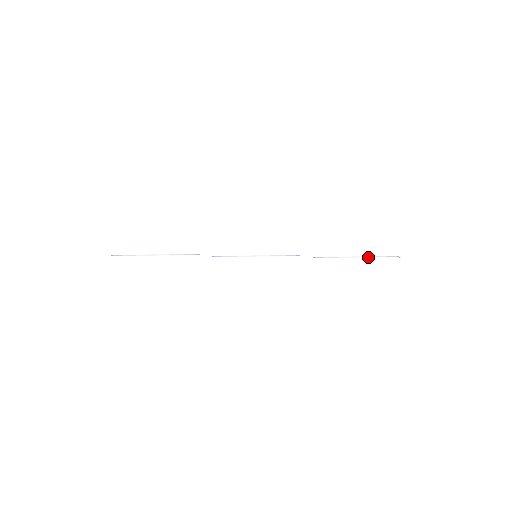
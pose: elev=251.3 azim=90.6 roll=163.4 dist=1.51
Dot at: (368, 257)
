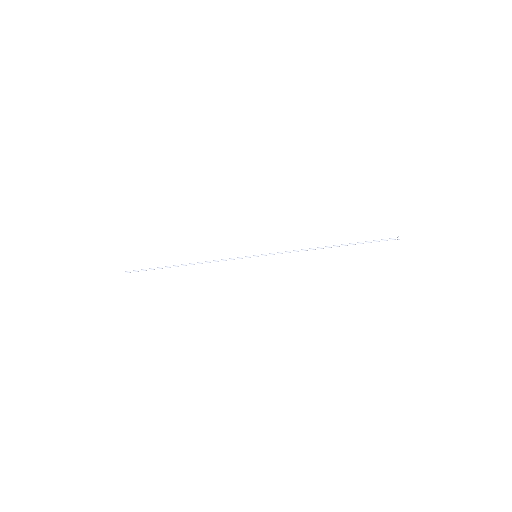
Dot at: (365, 242)
